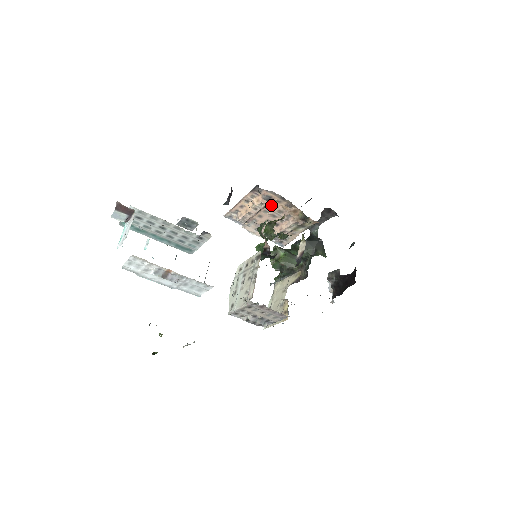
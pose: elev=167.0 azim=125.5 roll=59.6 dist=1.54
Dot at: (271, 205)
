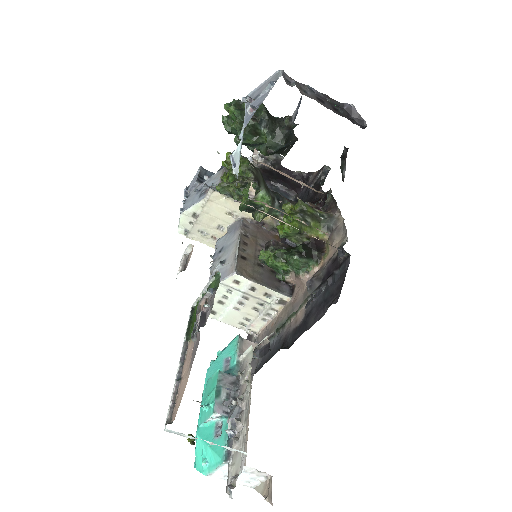
Dot at: occluded
